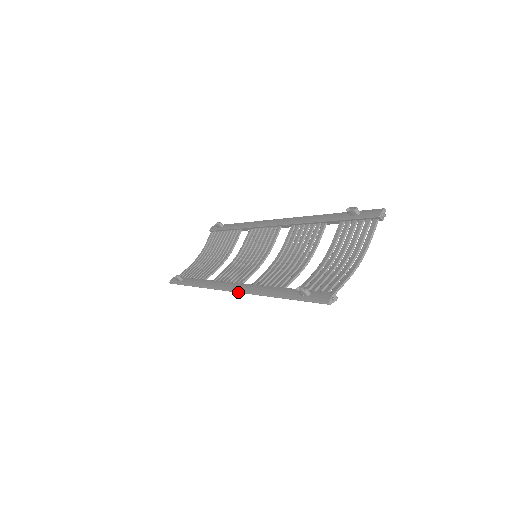
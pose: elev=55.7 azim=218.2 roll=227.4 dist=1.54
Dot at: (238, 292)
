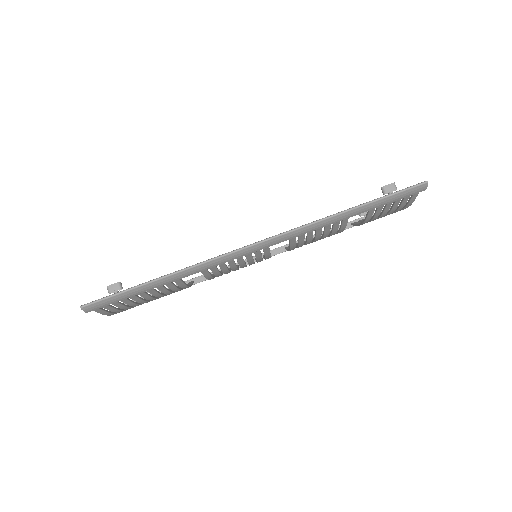
Dot at: (277, 235)
